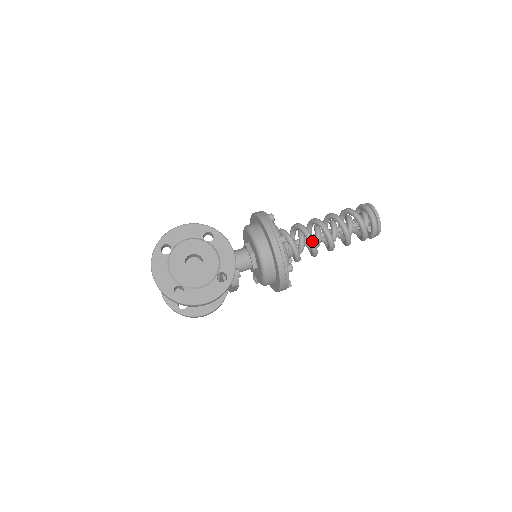
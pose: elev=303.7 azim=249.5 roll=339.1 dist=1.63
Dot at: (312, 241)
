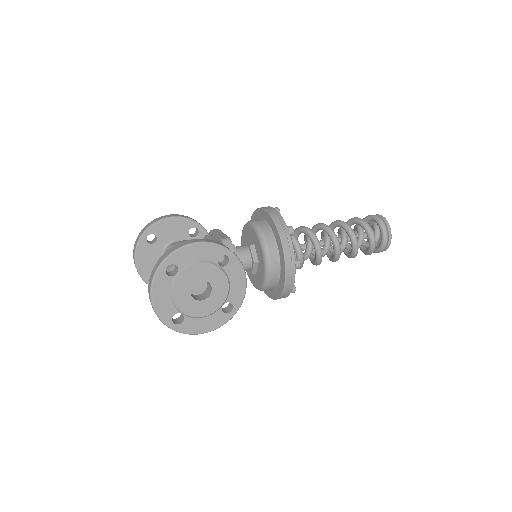
Dot at: (320, 258)
